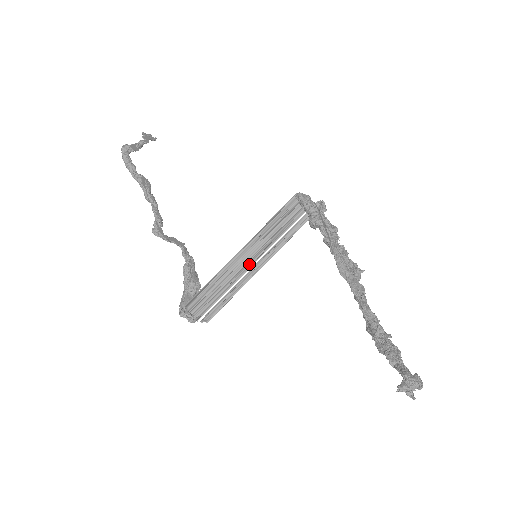
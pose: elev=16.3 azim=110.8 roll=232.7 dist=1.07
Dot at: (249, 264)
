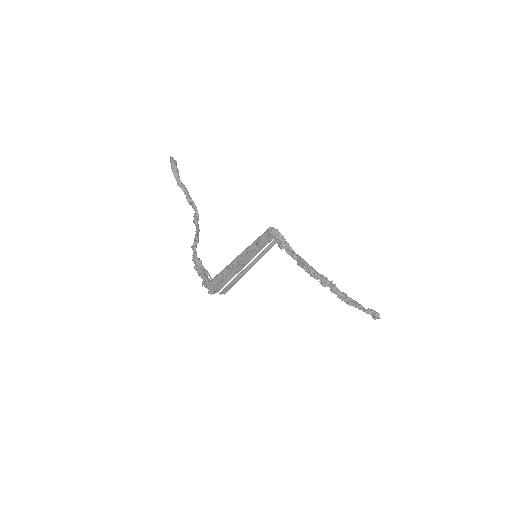
Dot at: (244, 263)
